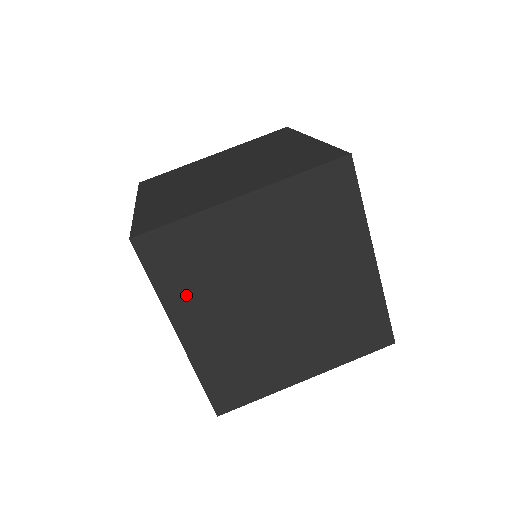
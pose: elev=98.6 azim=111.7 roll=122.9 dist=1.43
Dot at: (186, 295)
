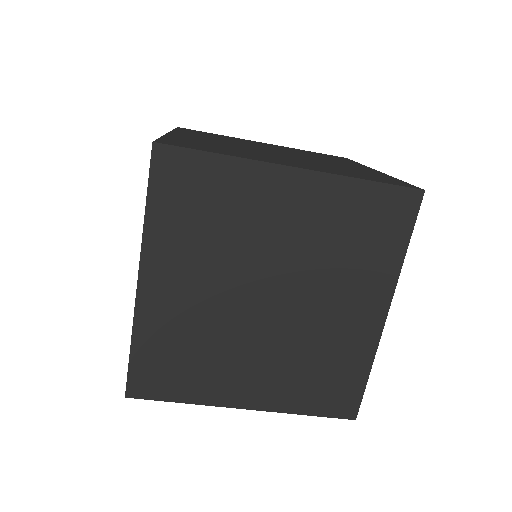
Dot at: occluded
